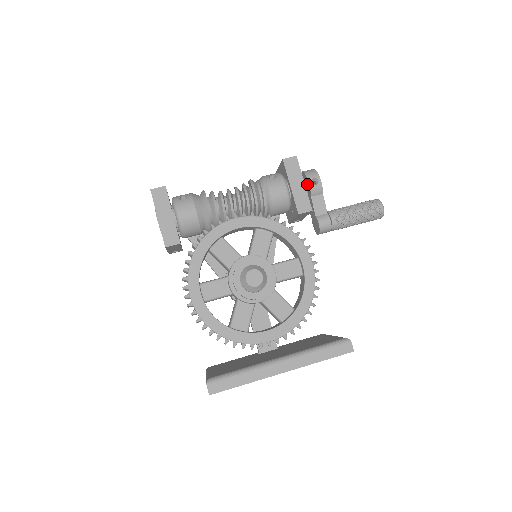
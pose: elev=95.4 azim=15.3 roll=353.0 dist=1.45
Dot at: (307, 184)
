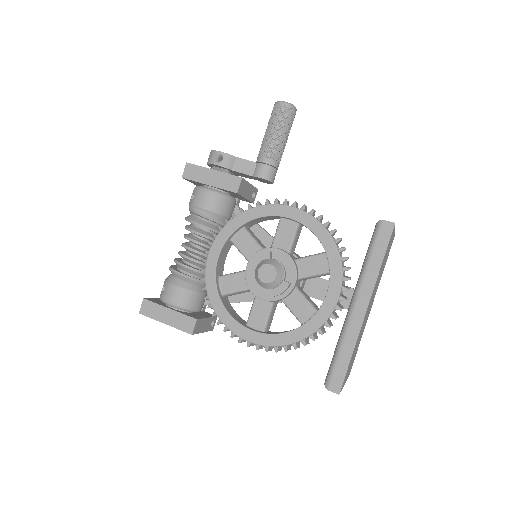
Dot at: (218, 167)
